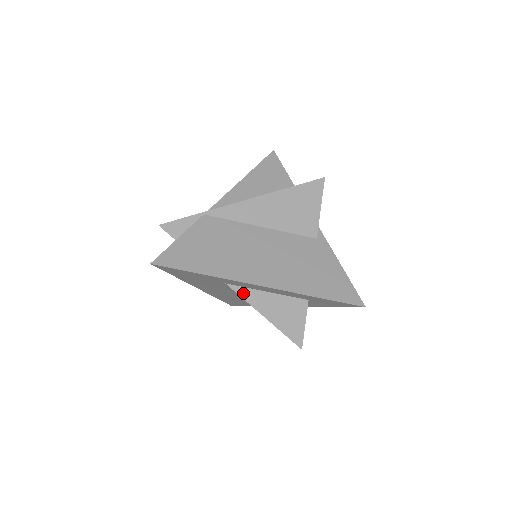
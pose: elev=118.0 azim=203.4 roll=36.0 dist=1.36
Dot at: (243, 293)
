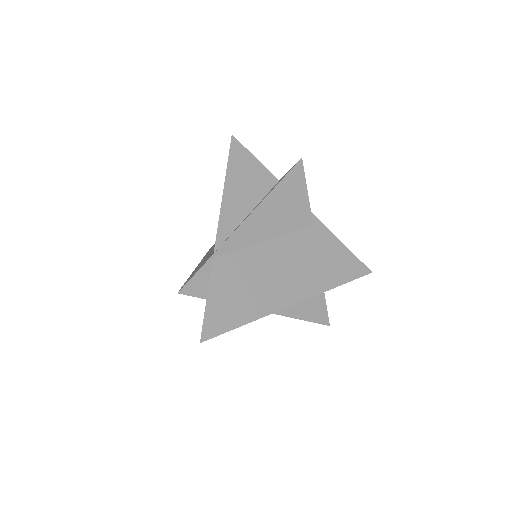
Dot at: occluded
